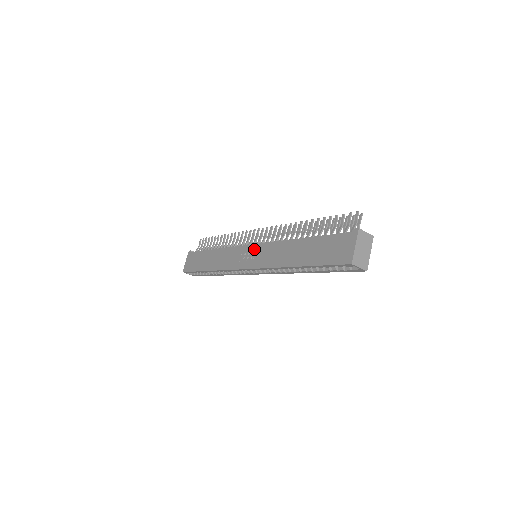
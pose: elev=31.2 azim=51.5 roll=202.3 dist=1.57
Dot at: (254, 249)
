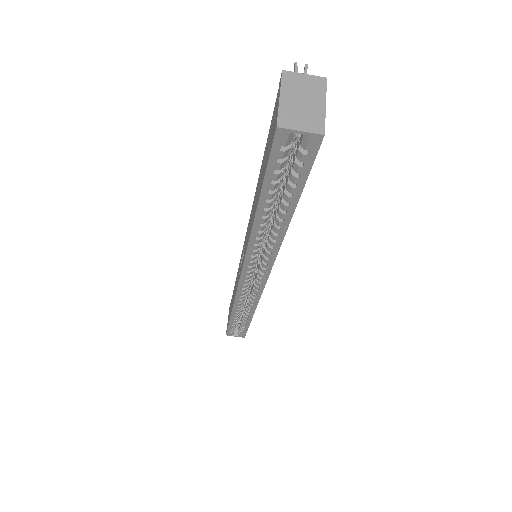
Dot at: (244, 244)
